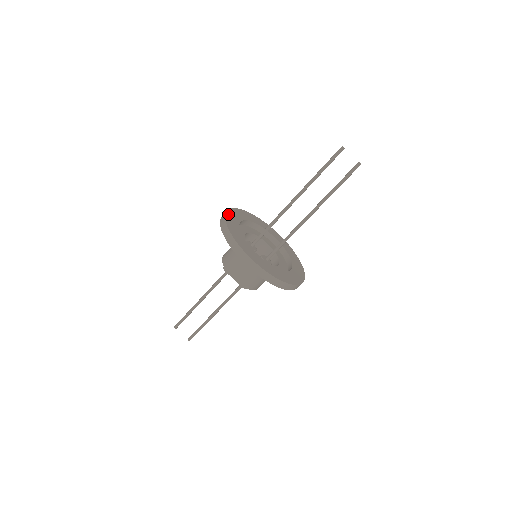
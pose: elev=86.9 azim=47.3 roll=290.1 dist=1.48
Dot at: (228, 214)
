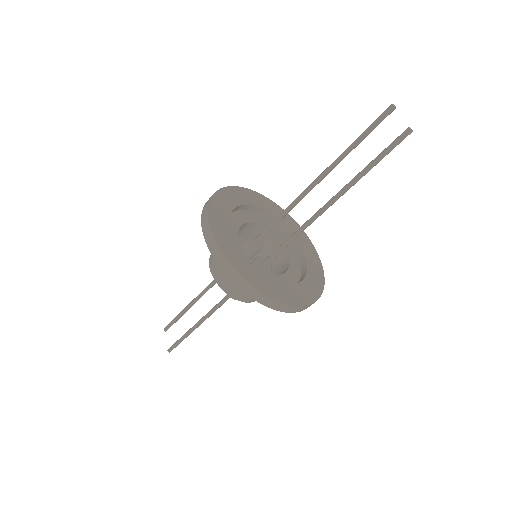
Dot at: (242, 190)
